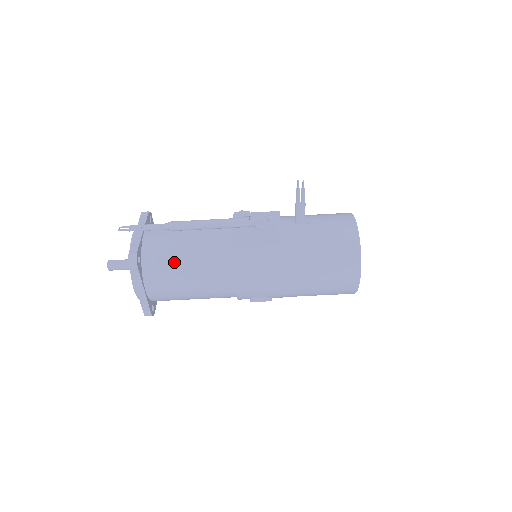
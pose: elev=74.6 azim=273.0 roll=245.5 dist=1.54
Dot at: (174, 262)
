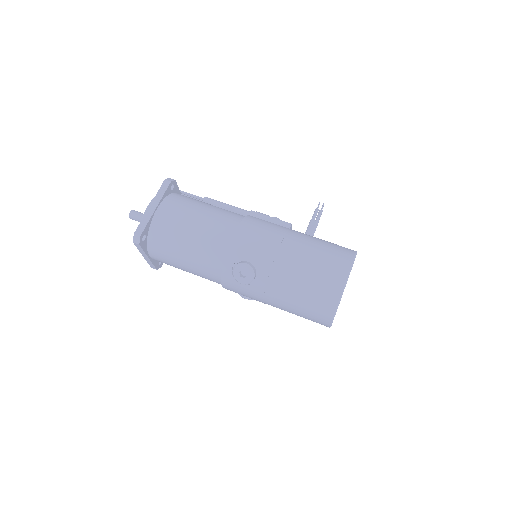
Dot at: (196, 203)
